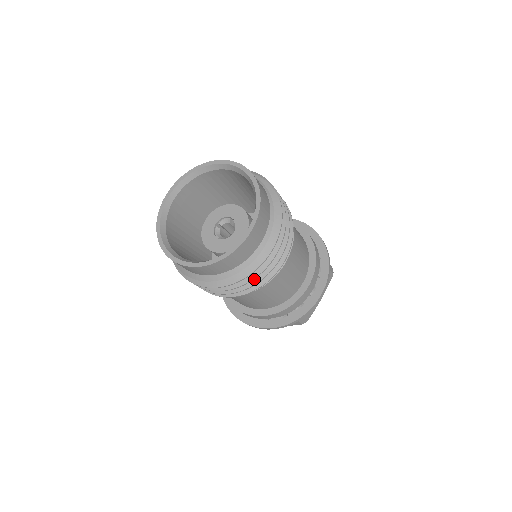
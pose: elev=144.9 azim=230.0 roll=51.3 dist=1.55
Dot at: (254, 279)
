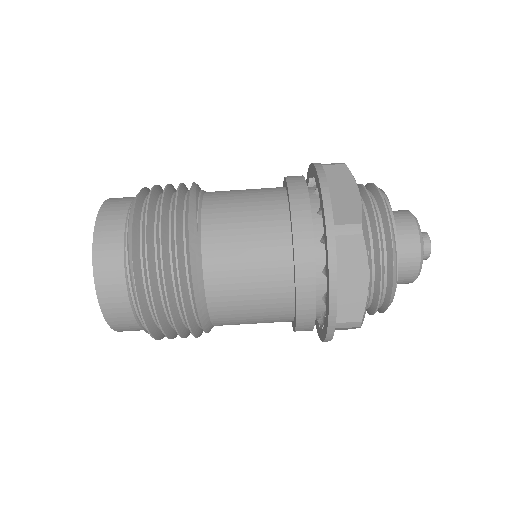
Dot at: occluded
